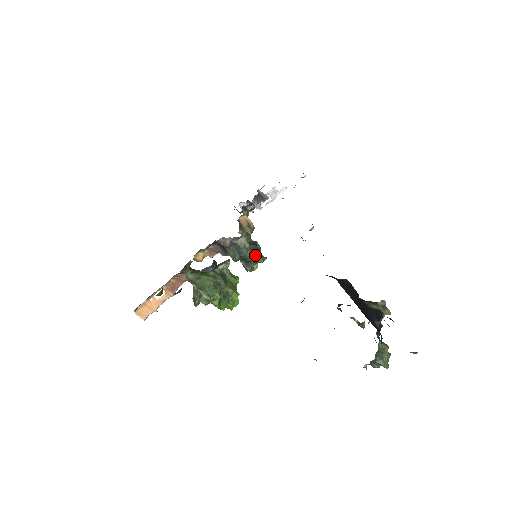
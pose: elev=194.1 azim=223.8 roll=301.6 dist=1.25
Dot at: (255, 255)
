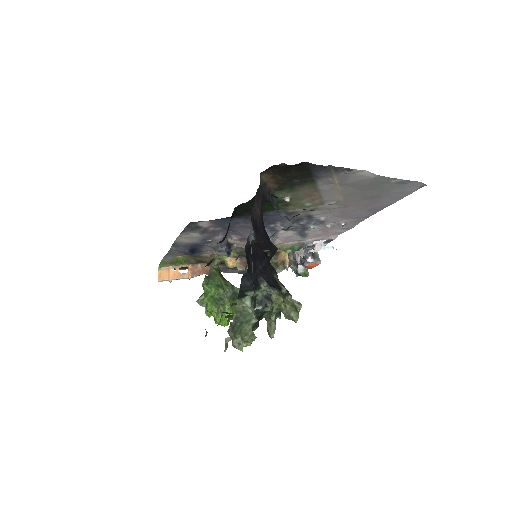
Dot at: occluded
